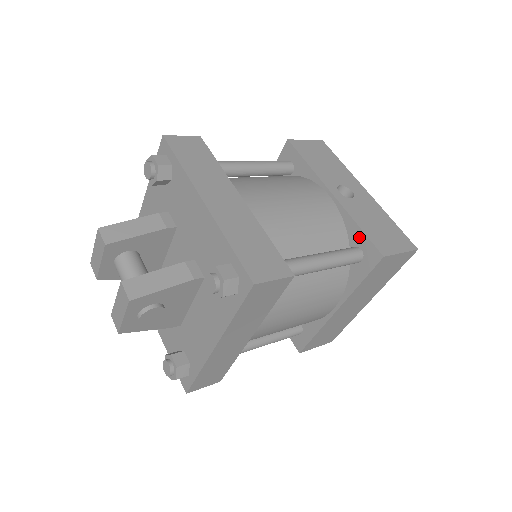
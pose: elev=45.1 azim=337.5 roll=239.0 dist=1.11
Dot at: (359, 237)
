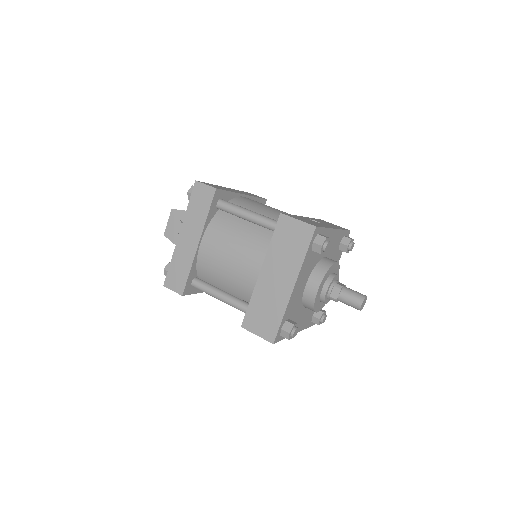
Dot at: occluded
